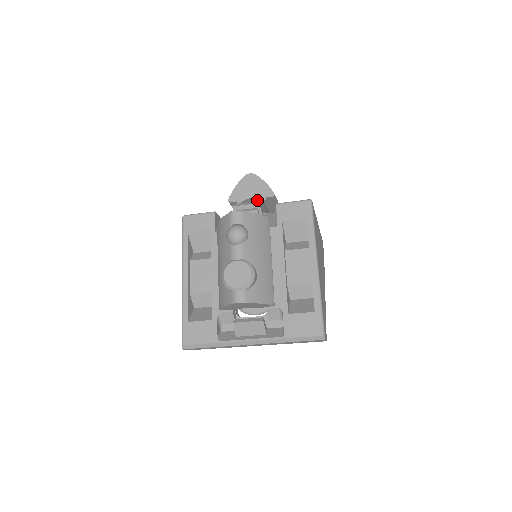
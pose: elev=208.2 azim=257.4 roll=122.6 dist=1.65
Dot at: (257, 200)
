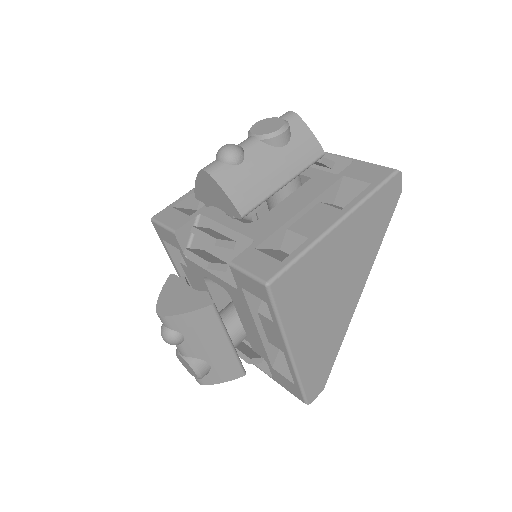
Dot at: occluded
